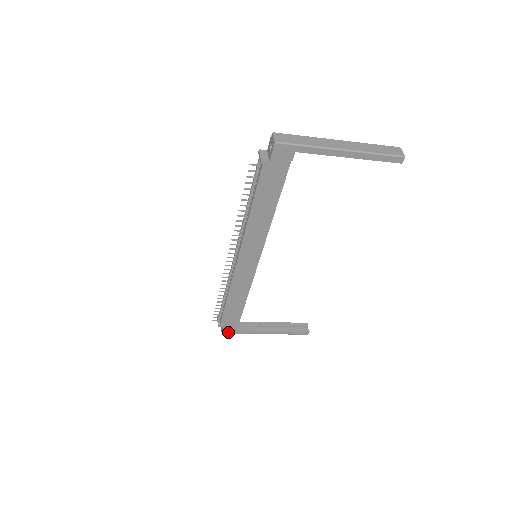
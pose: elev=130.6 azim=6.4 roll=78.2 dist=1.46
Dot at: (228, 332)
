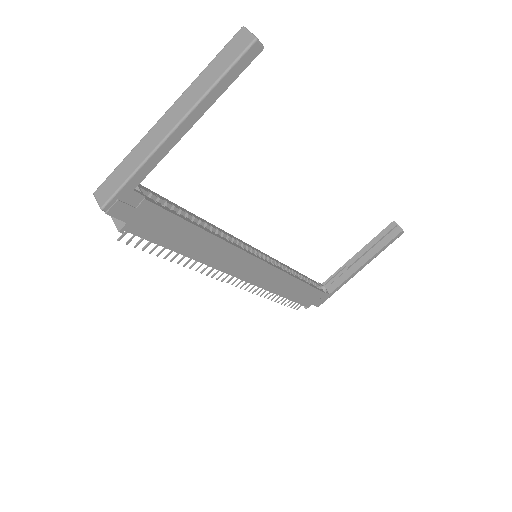
Dot at: (322, 302)
